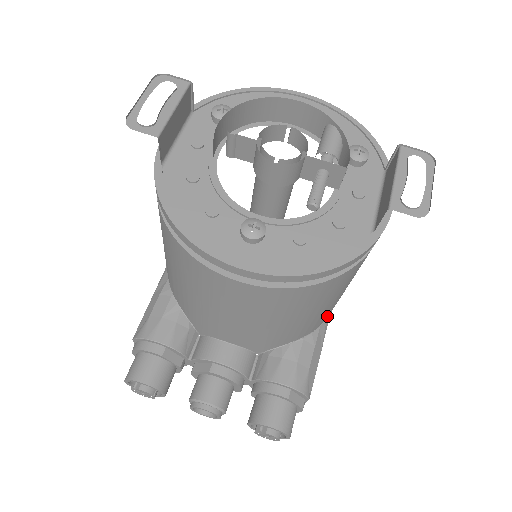
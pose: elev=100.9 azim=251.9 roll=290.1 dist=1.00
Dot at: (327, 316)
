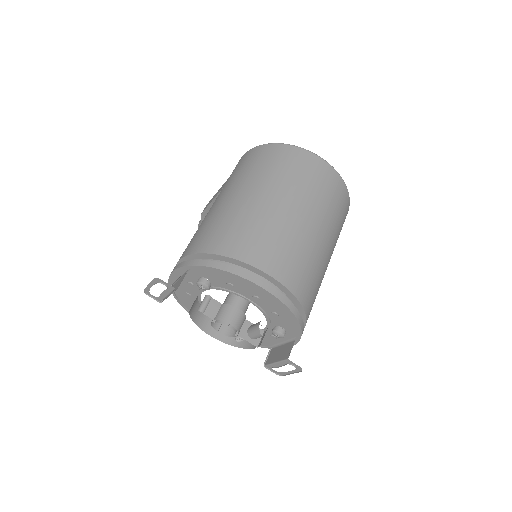
Dot at: occluded
